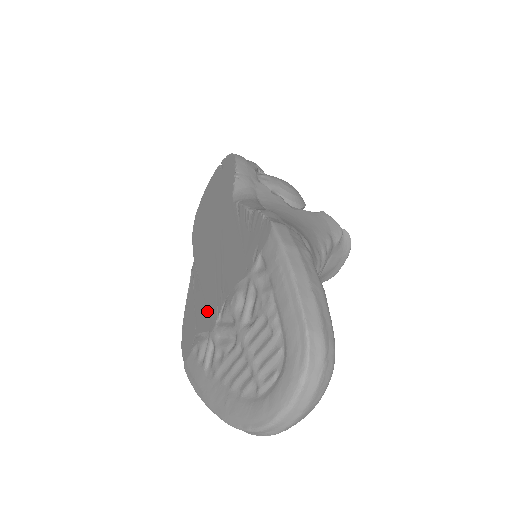
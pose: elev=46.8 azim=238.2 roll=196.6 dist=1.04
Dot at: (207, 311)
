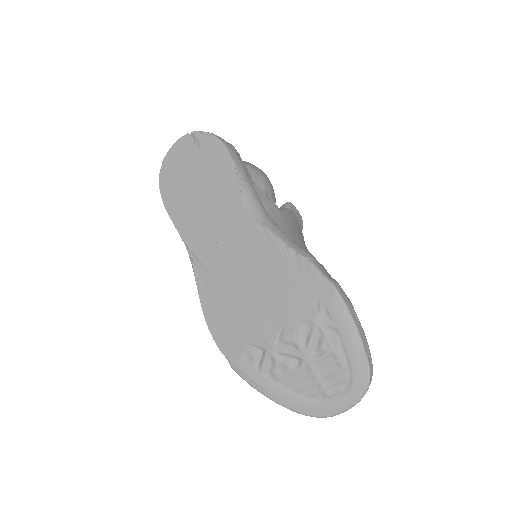
Dot at: (252, 327)
